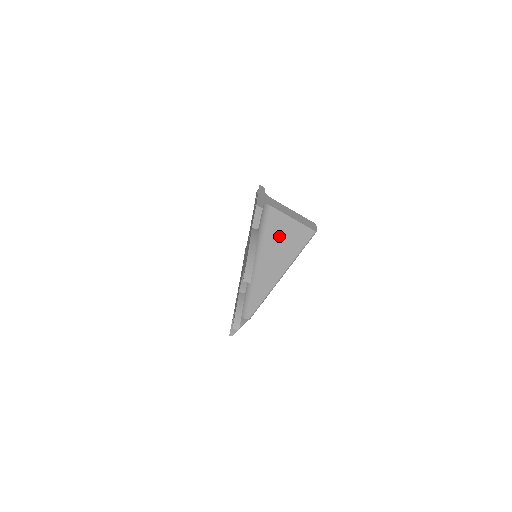
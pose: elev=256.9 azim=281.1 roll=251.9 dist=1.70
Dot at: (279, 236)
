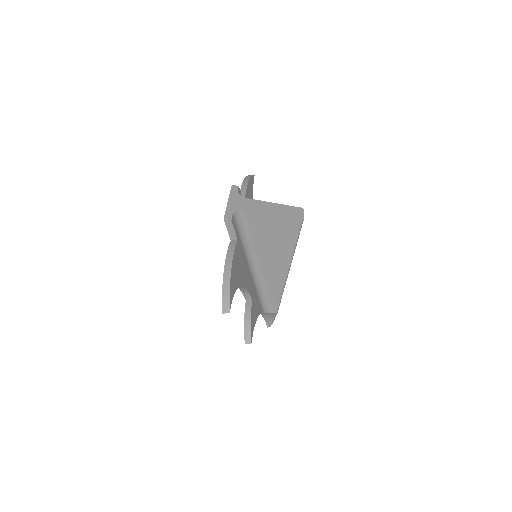
Dot at: (266, 235)
